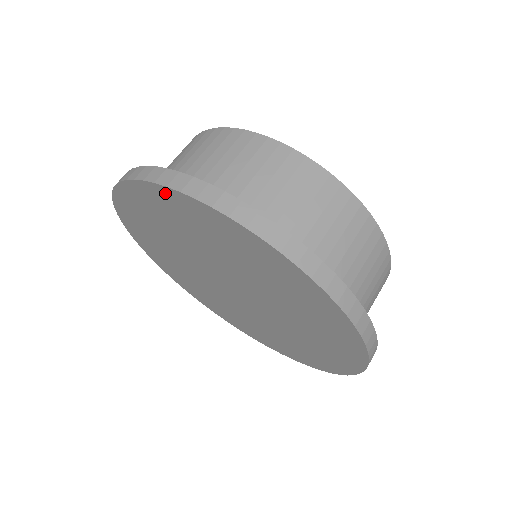
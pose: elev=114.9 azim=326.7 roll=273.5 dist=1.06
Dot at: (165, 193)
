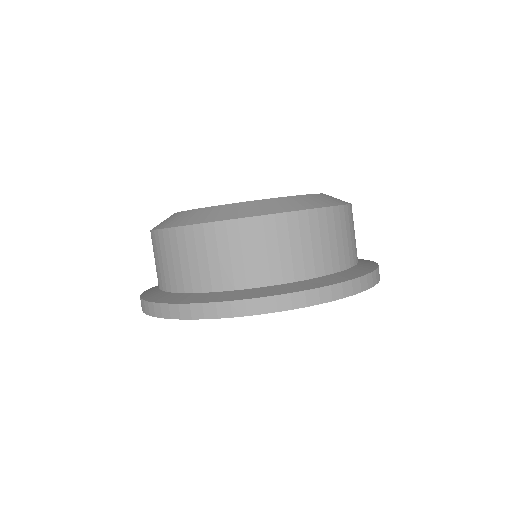
Dot at: occluded
